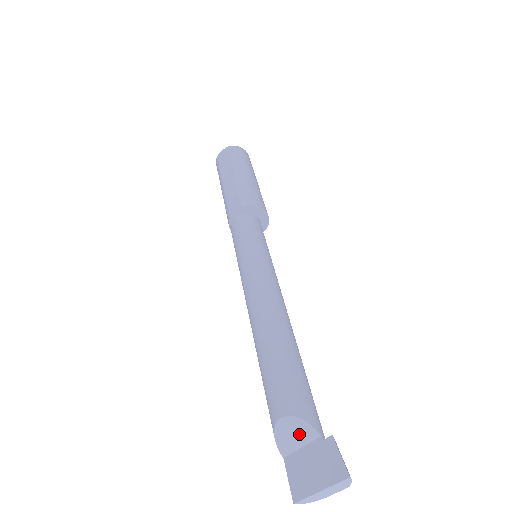
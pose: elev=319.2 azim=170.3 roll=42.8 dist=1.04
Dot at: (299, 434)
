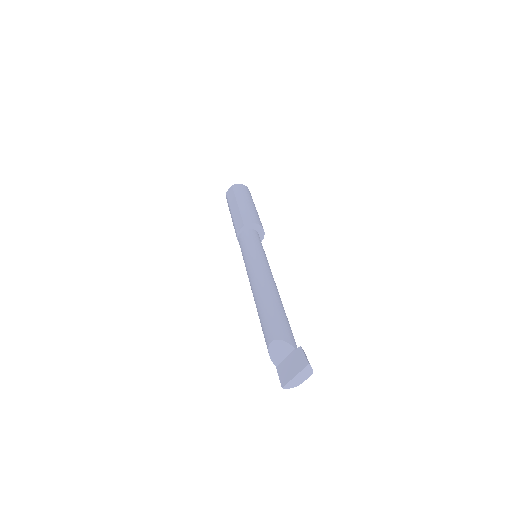
Dot at: (282, 350)
